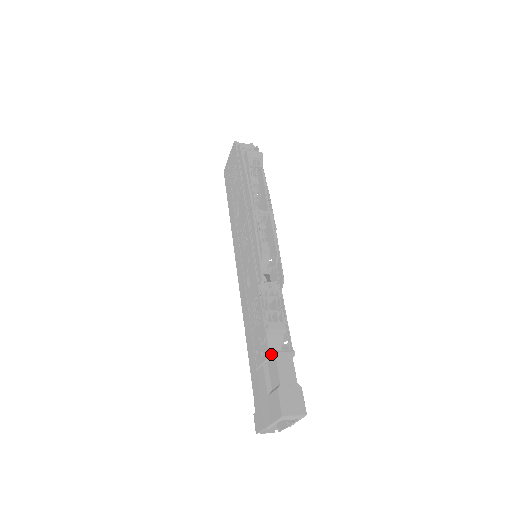
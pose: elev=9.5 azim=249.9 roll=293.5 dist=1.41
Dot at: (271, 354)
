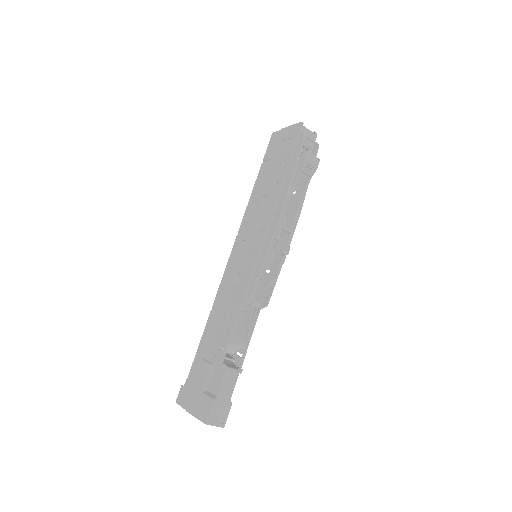
Dot at: (223, 367)
